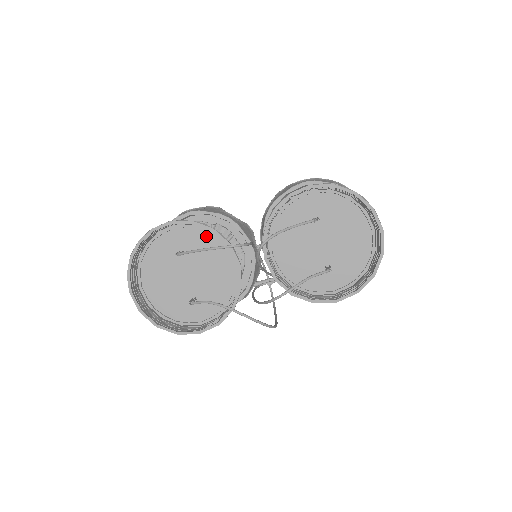
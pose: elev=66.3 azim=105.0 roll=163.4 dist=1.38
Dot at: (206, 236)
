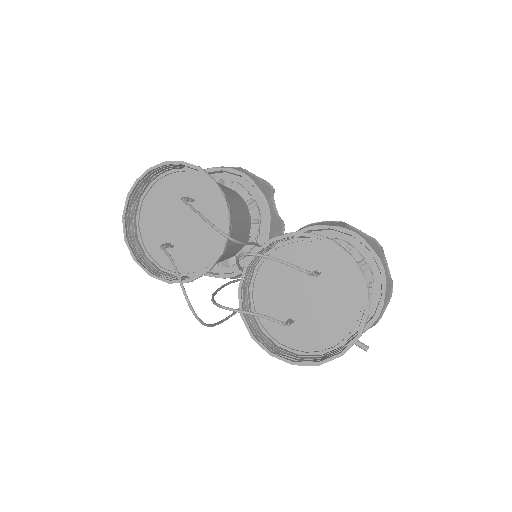
Dot at: (221, 205)
